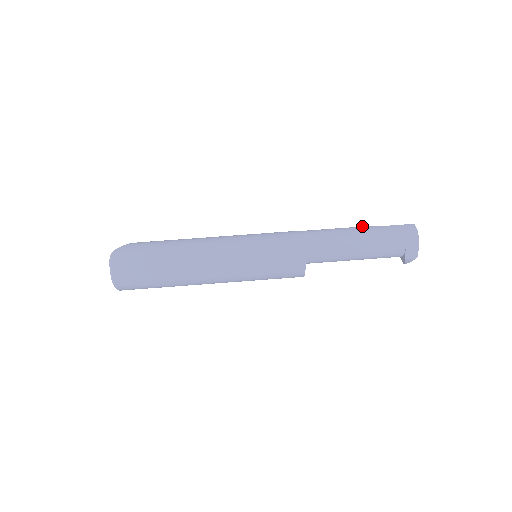
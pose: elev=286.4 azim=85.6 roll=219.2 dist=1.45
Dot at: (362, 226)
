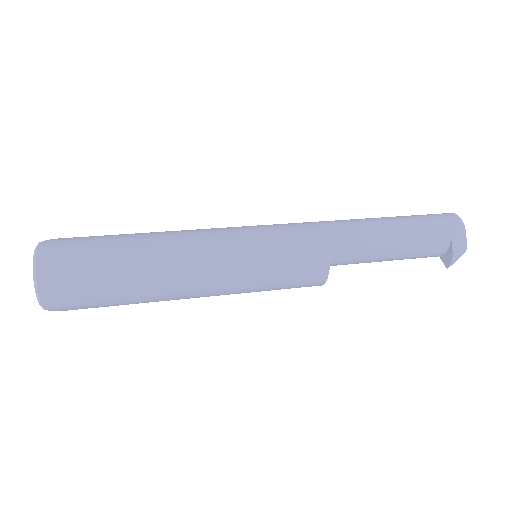
Dot at: occluded
